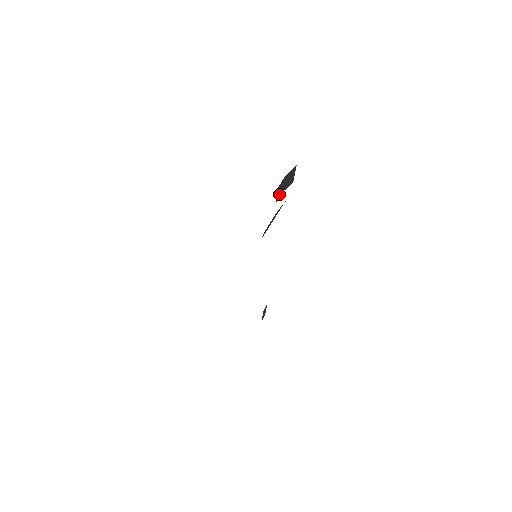
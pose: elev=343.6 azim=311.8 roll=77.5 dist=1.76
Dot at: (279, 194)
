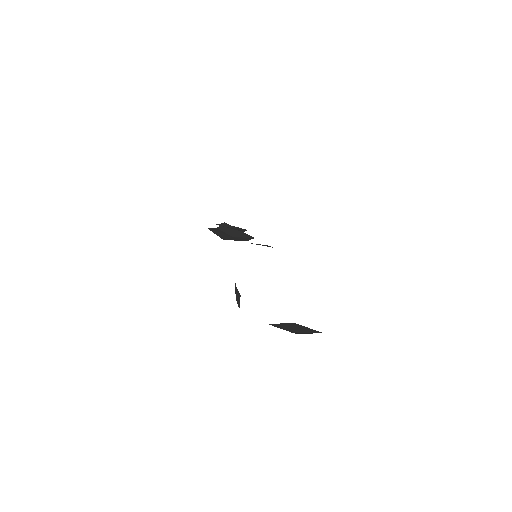
Dot at: occluded
